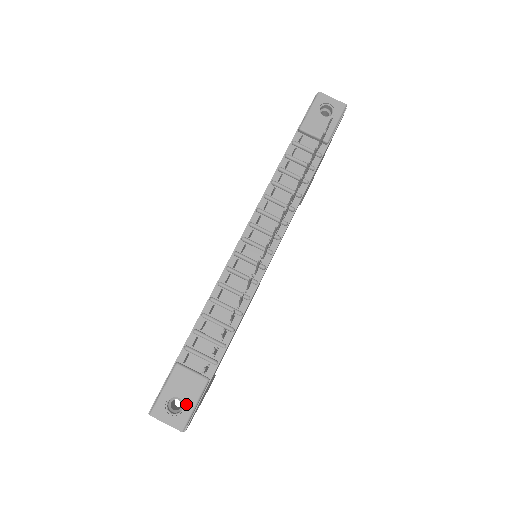
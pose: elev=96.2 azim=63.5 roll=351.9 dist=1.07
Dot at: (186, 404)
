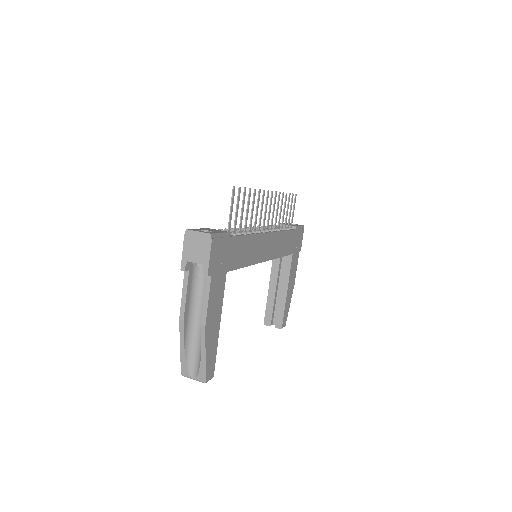
Dot at: (214, 232)
